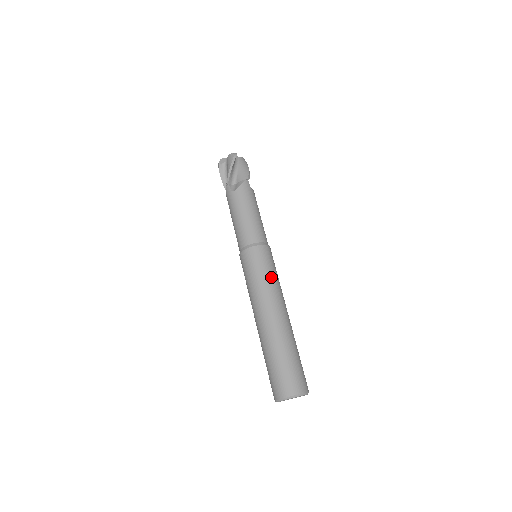
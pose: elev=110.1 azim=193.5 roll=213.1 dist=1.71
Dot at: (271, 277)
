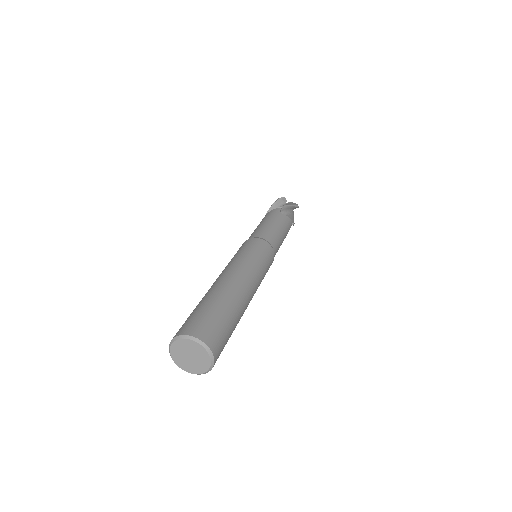
Dot at: (263, 272)
